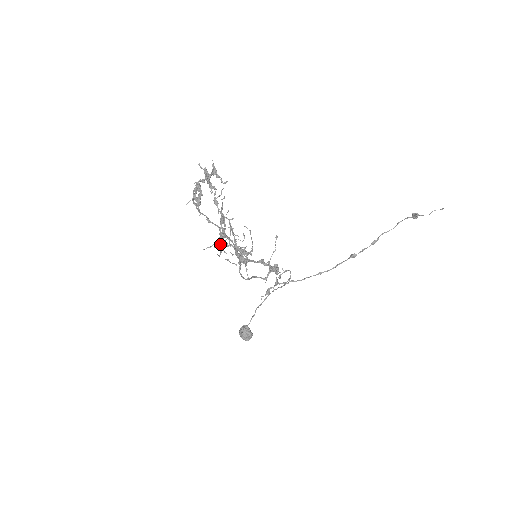
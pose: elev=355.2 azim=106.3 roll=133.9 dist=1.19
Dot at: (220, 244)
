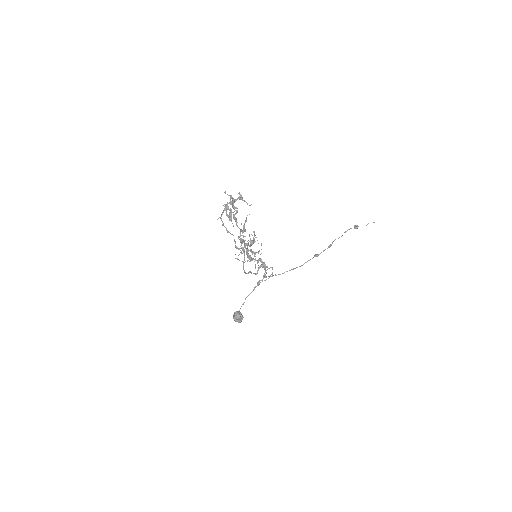
Dot at: (249, 245)
